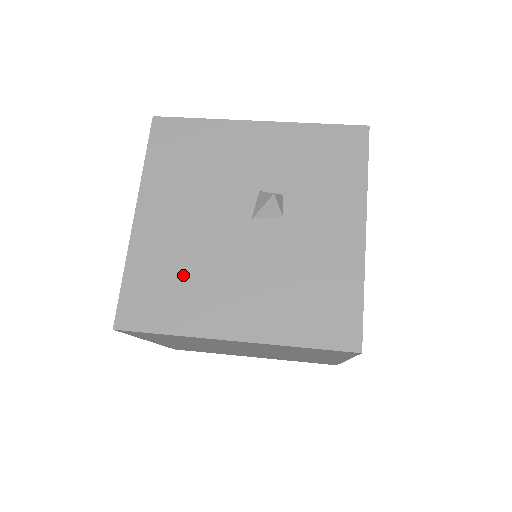
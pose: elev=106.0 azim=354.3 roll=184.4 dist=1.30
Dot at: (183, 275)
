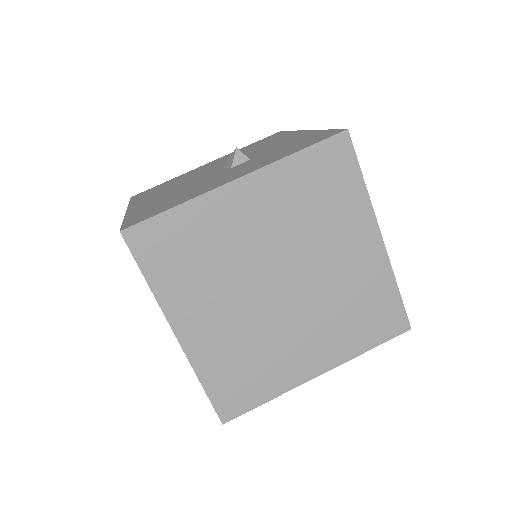
Dot at: (171, 184)
